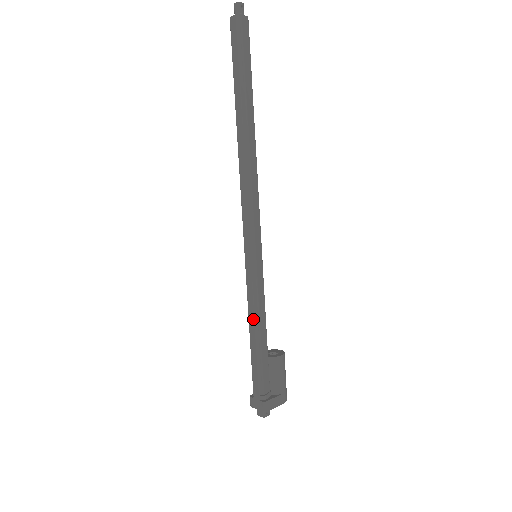
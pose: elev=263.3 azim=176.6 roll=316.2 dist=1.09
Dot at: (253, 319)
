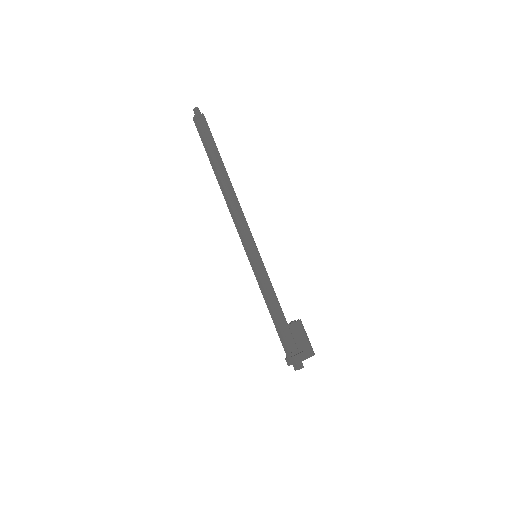
Dot at: (267, 299)
